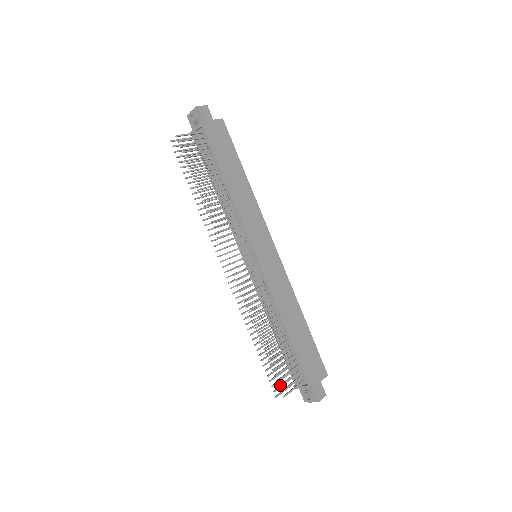
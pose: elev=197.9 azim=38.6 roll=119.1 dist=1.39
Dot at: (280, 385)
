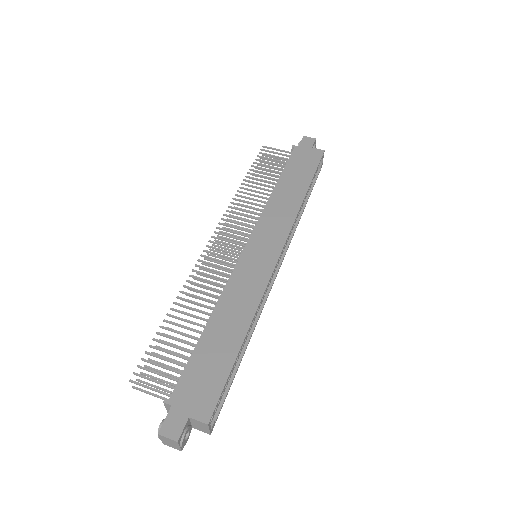
Dot at: (140, 366)
